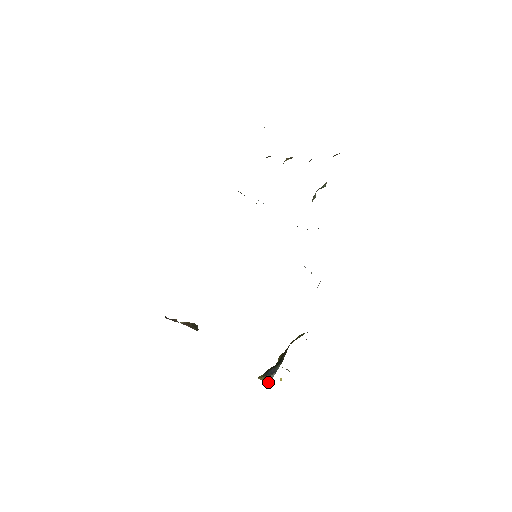
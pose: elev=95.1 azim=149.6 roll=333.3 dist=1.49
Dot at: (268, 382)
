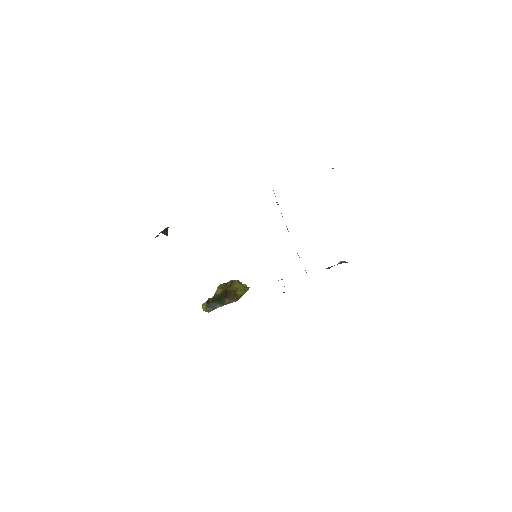
Dot at: occluded
